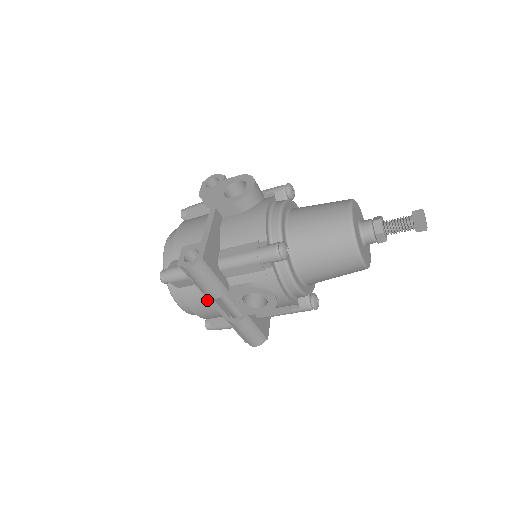
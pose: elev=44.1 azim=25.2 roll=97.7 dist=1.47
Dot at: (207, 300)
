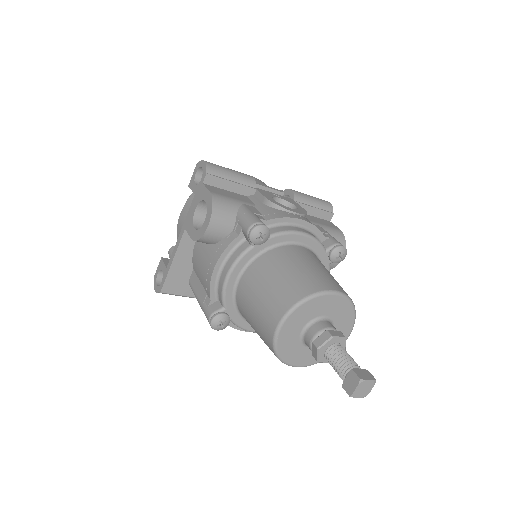
Dot at: occluded
